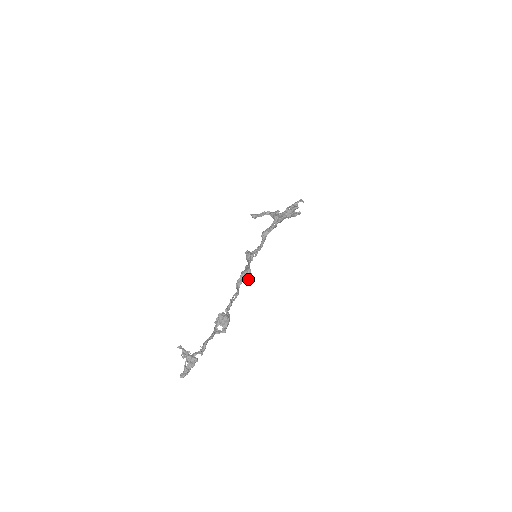
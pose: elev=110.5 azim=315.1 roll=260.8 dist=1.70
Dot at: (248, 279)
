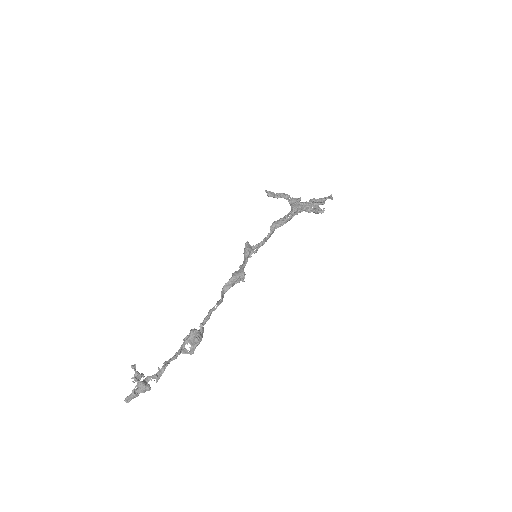
Dot at: (238, 282)
